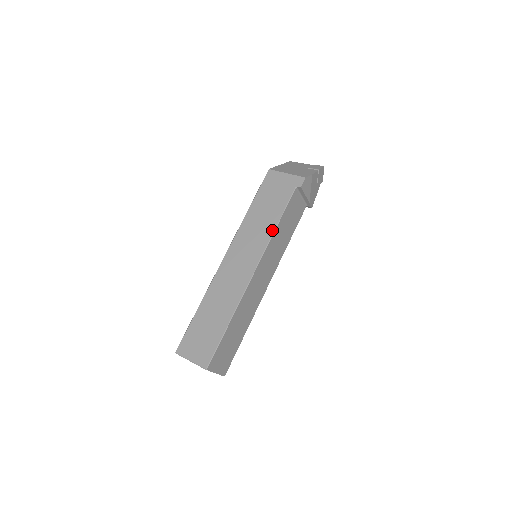
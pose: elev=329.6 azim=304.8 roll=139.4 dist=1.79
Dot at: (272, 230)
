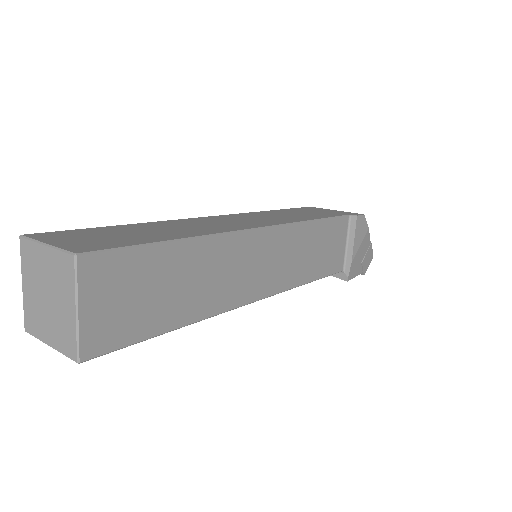
Dot at: (306, 219)
